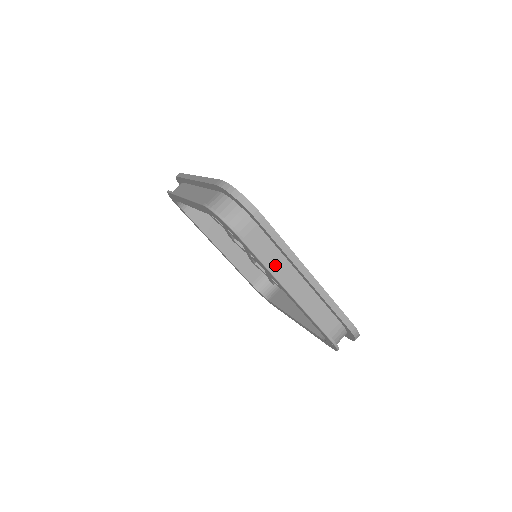
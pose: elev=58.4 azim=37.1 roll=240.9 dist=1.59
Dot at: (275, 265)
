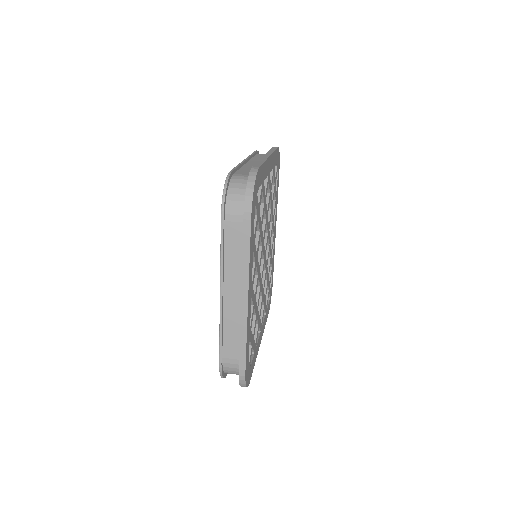
Dot at: (230, 265)
